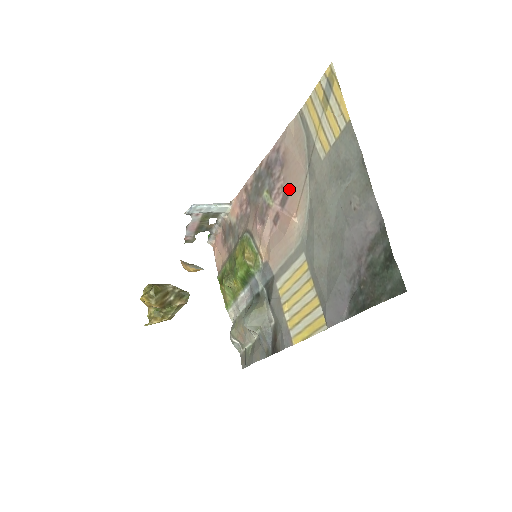
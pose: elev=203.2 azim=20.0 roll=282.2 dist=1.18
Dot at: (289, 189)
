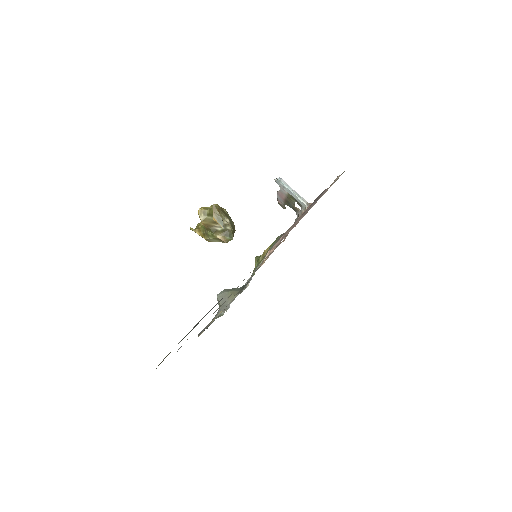
Dot at: occluded
